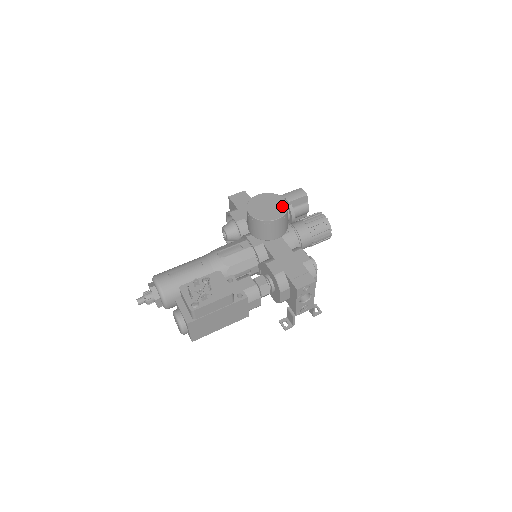
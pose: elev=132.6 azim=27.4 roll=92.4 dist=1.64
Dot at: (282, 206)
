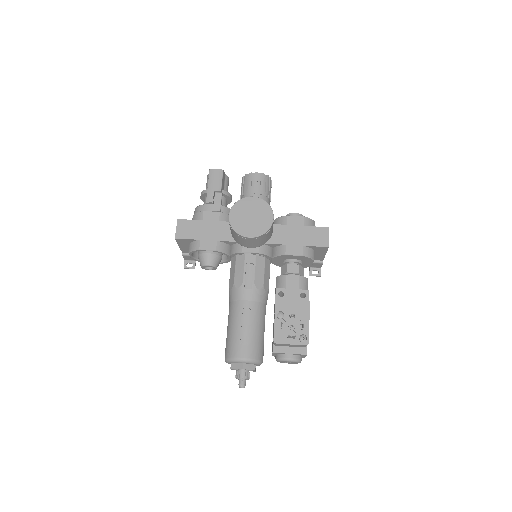
Dot at: (260, 204)
